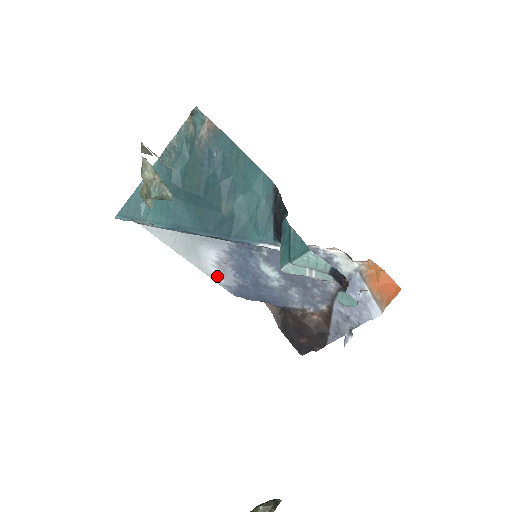
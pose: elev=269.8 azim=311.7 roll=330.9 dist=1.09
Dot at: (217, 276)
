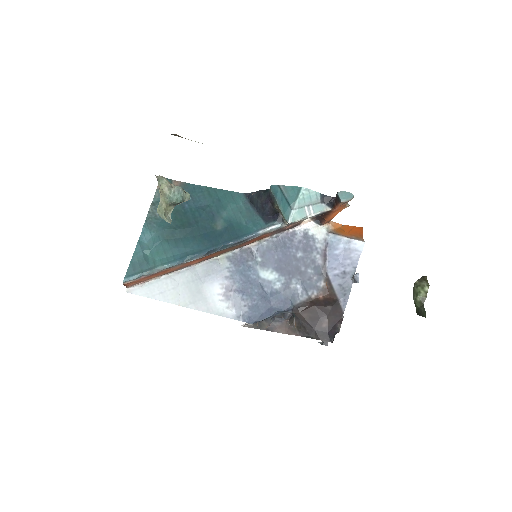
Dot at: (227, 310)
